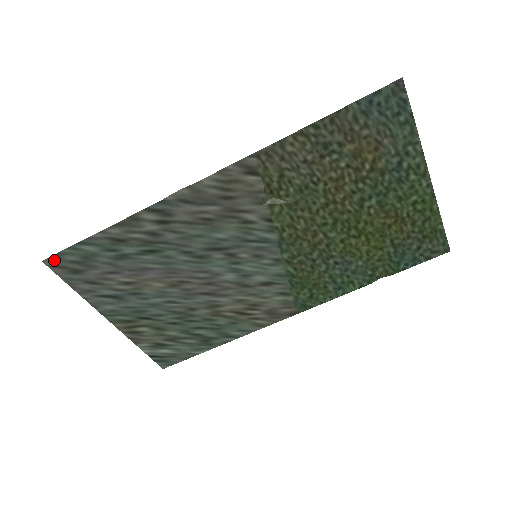
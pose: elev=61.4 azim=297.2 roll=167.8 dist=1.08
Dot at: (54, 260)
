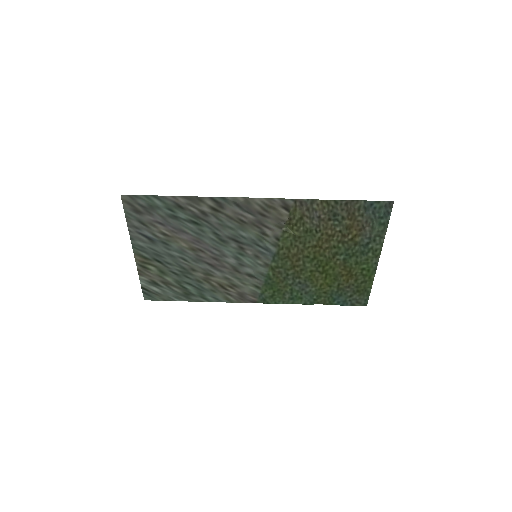
Dot at: (129, 198)
